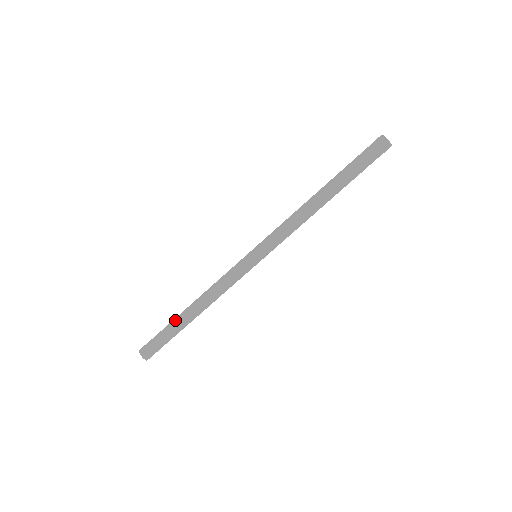
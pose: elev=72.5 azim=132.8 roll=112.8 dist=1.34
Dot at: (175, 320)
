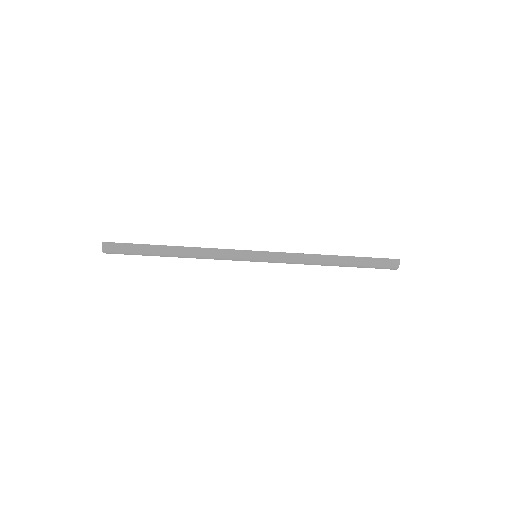
Dot at: (155, 247)
